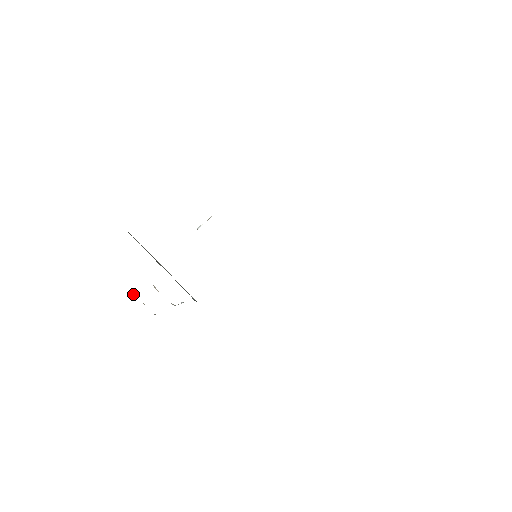
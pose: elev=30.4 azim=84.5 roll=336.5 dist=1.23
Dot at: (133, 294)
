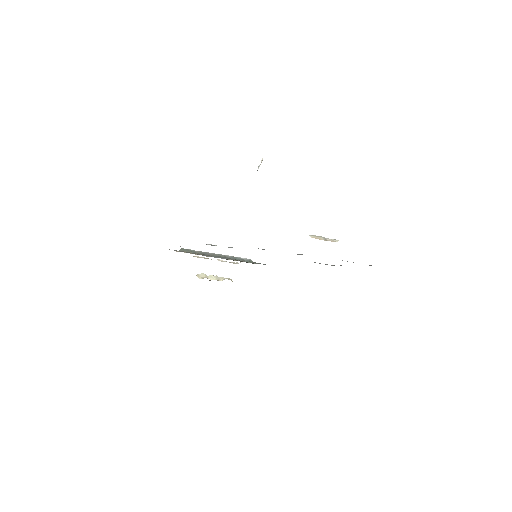
Dot at: (202, 277)
